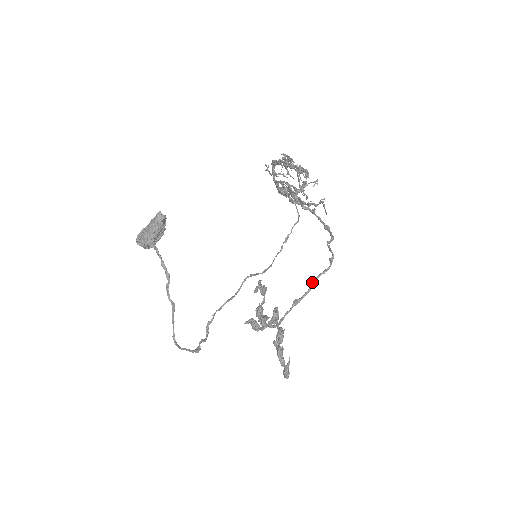
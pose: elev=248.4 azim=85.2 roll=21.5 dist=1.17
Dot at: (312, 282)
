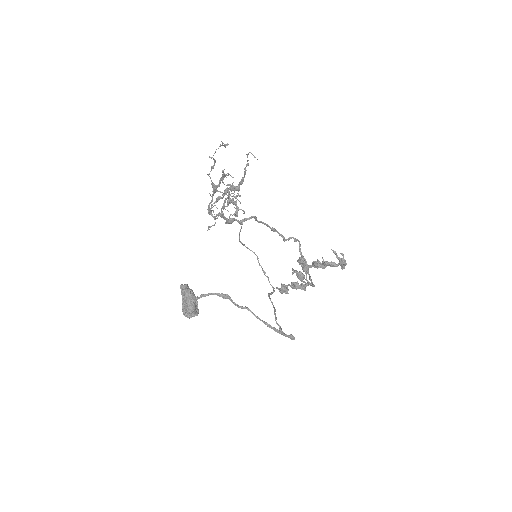
Dot at: (301, 256)
